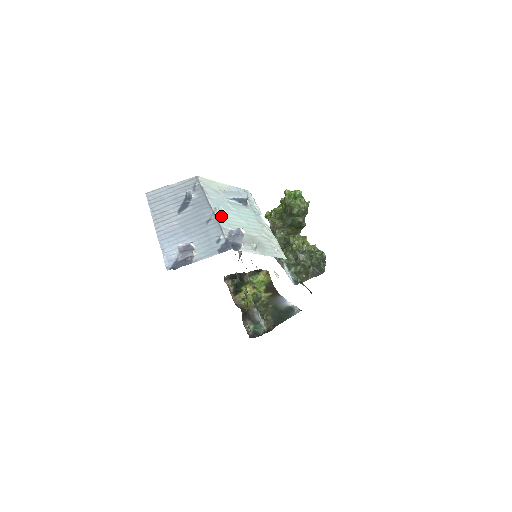
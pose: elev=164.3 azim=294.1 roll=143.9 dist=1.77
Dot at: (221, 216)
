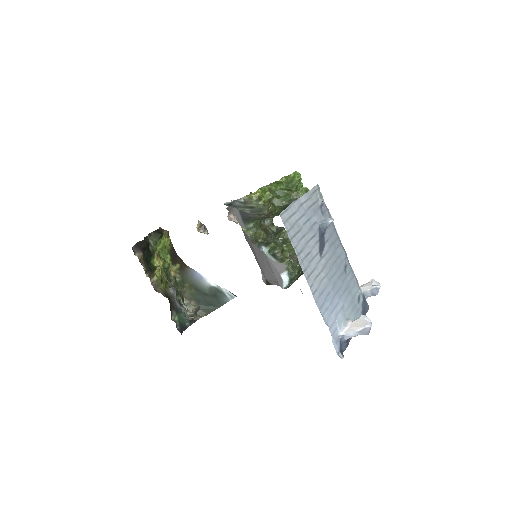
Dot at: occluded
